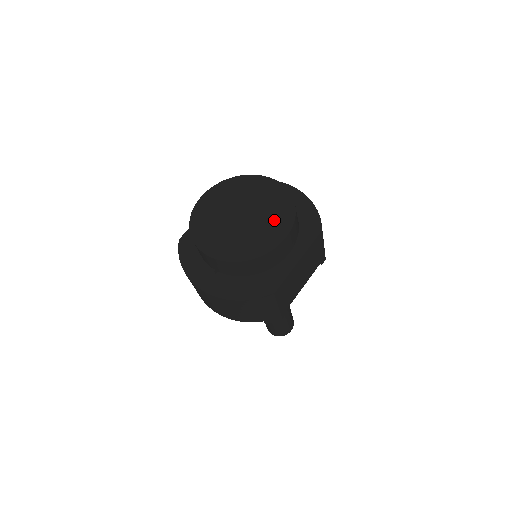
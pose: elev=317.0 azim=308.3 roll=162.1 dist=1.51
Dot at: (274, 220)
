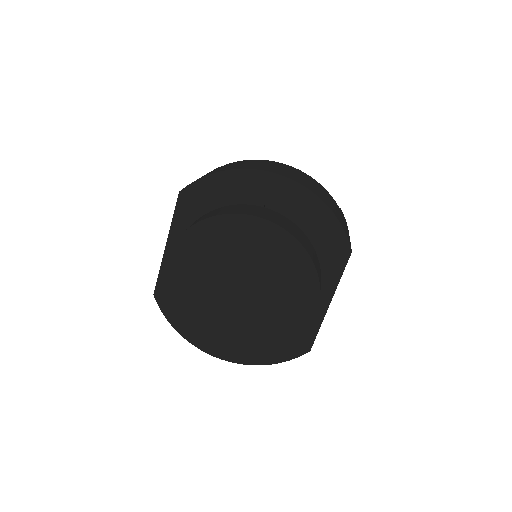
Dot at: (290, 295)
